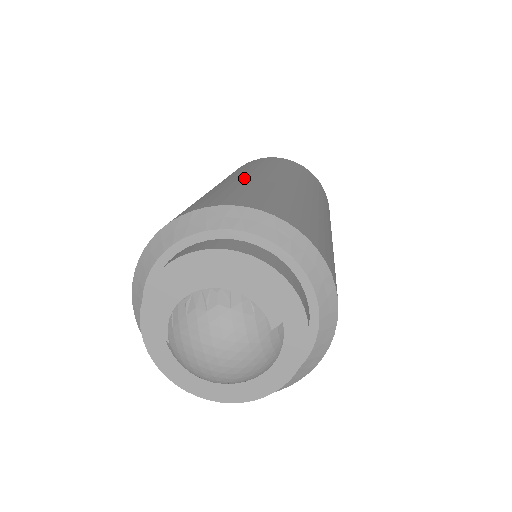
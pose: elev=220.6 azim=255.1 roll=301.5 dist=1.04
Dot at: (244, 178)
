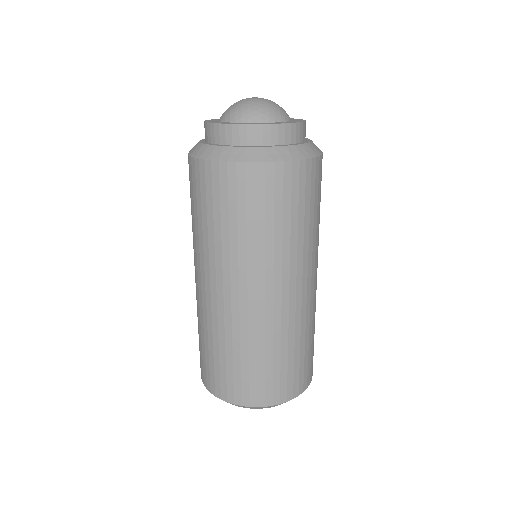
Dot at: occluded
